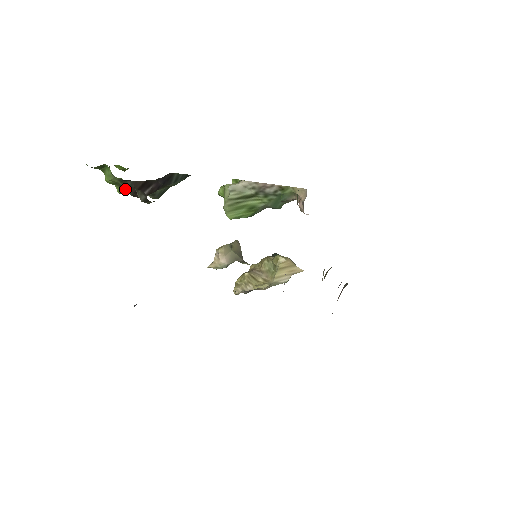
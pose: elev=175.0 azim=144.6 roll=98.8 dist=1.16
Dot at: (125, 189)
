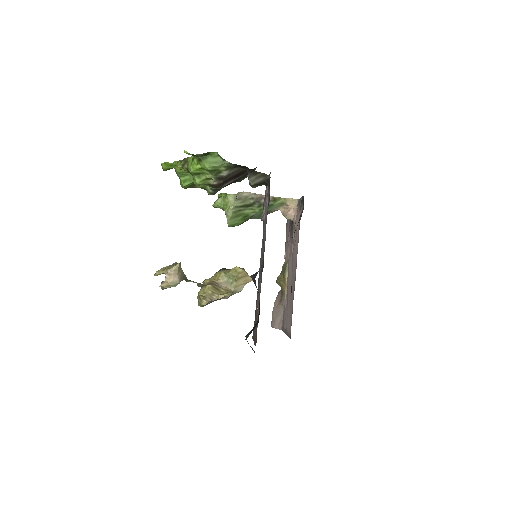
Dot at: (220, 177)
